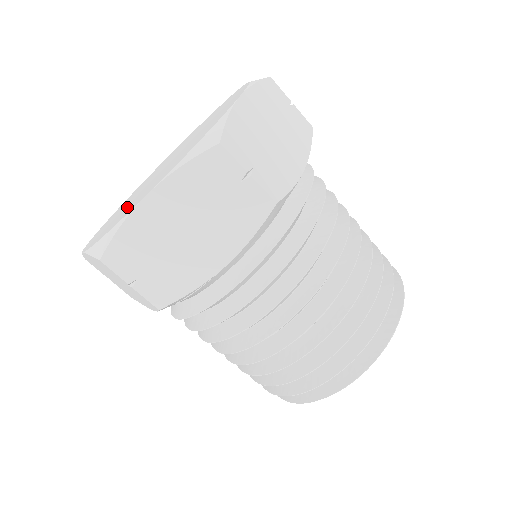
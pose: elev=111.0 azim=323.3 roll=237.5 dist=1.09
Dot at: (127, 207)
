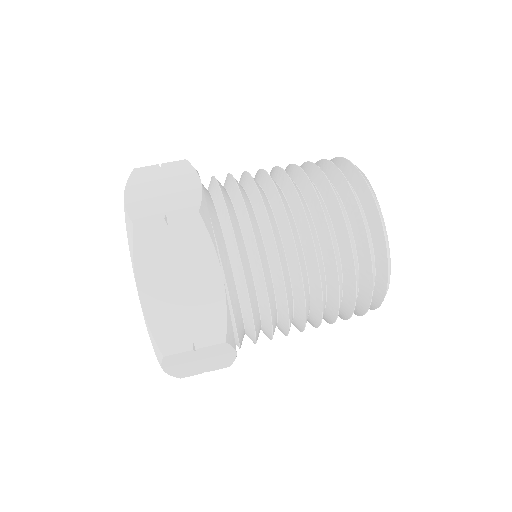
Dot at: occluded
